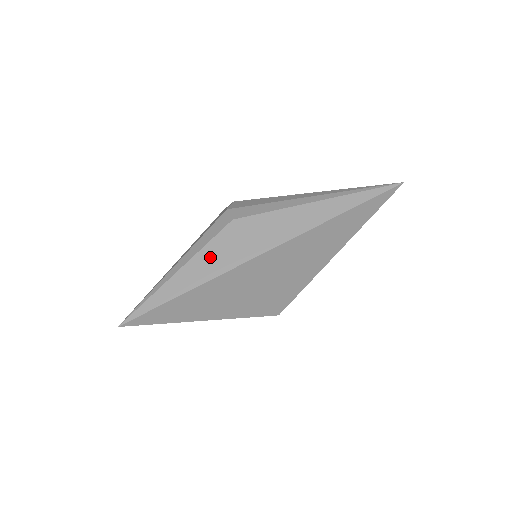
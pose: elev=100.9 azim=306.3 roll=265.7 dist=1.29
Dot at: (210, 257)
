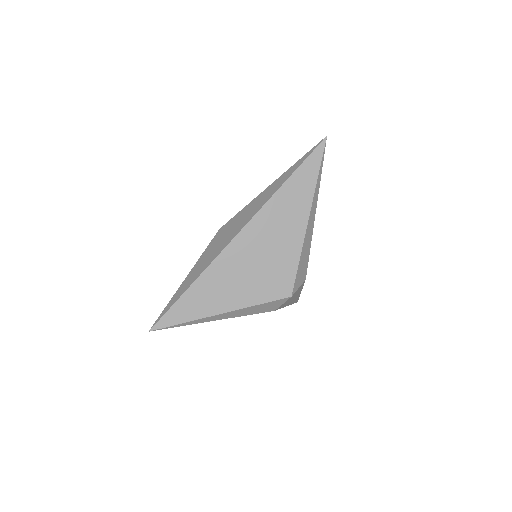
Dot at: (205, 257)
